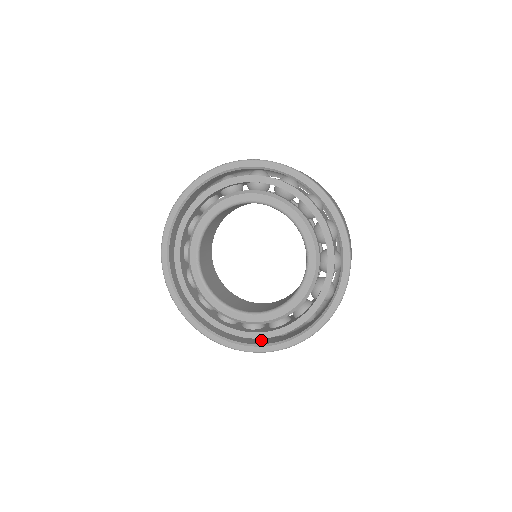
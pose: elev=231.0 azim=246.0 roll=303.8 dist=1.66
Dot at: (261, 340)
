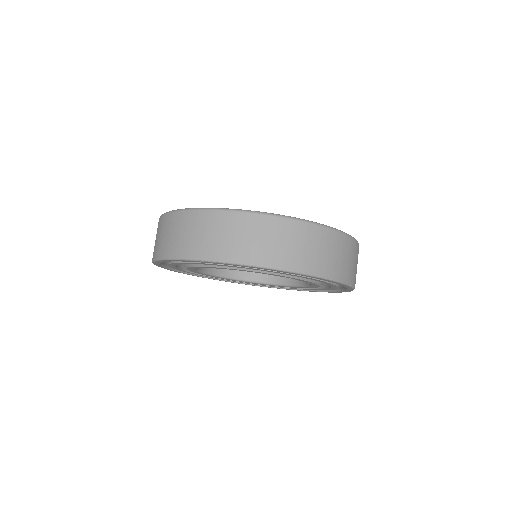
Dot at: occluded
